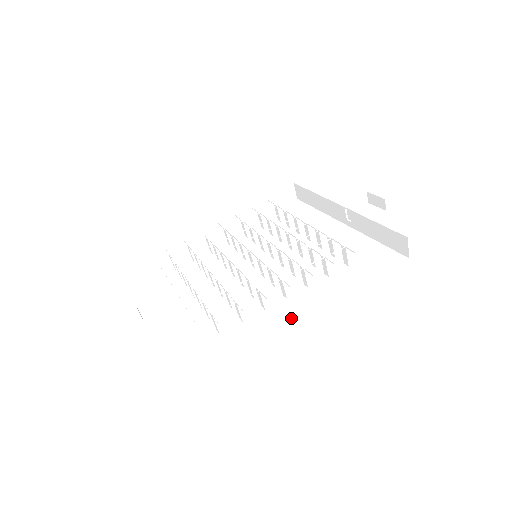
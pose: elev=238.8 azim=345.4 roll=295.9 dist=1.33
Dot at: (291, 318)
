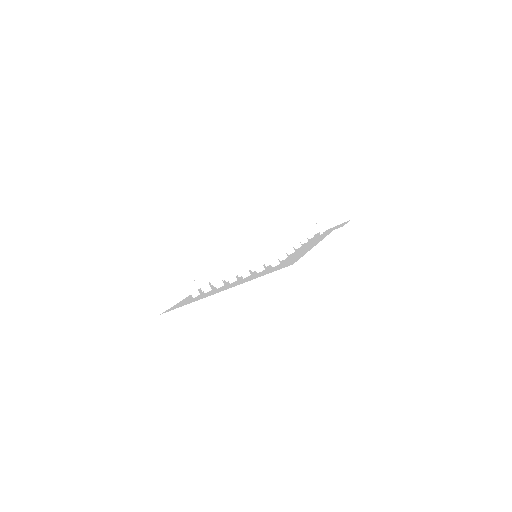
Dot at: (212, 294)
